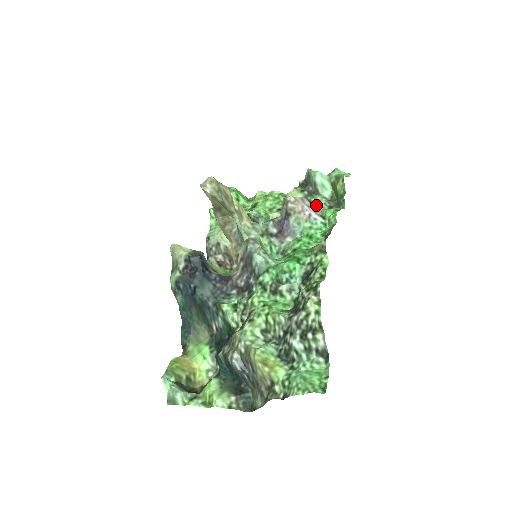
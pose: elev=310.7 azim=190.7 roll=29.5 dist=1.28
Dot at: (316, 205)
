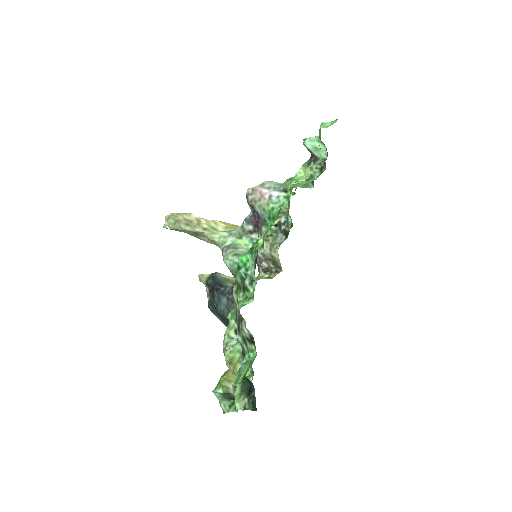
Dot at: (310, 174)
